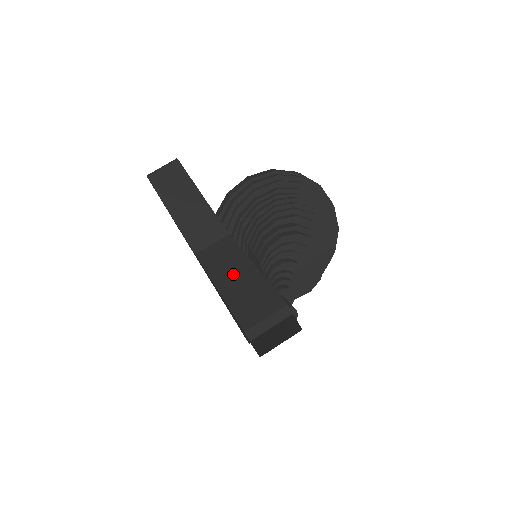
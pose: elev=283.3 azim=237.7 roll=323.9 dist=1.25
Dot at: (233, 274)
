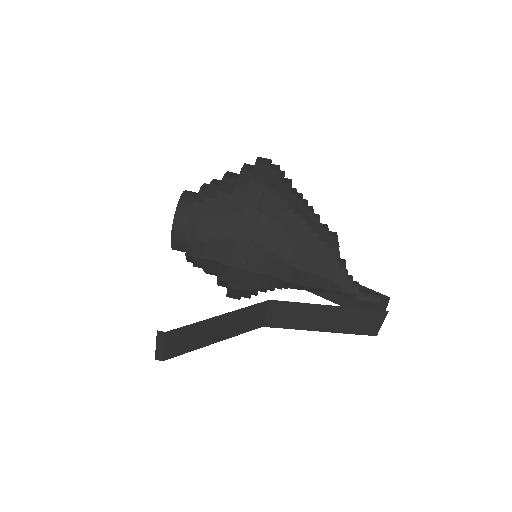
Dot at: (322, 319)
